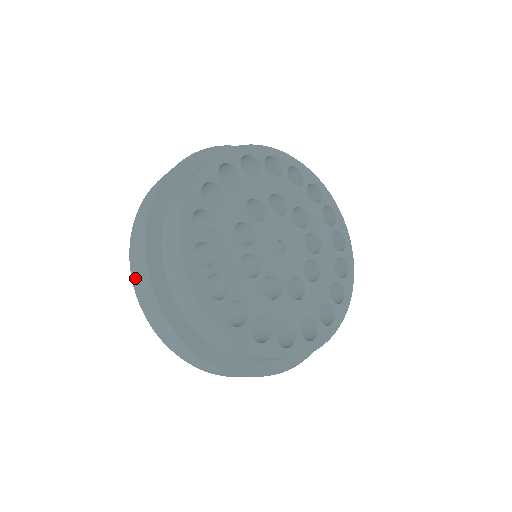
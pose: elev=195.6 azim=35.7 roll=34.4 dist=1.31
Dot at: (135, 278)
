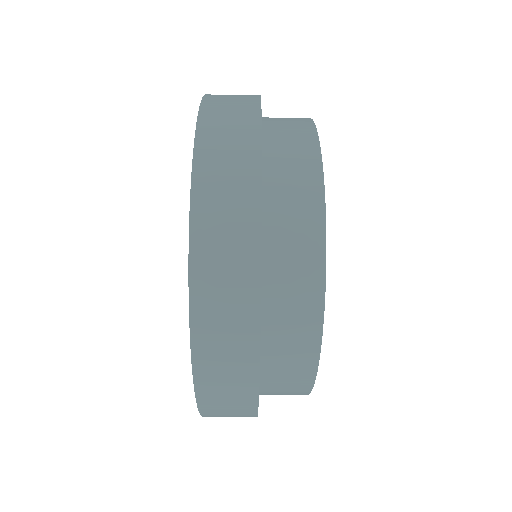
Dot at: (207, 368)
